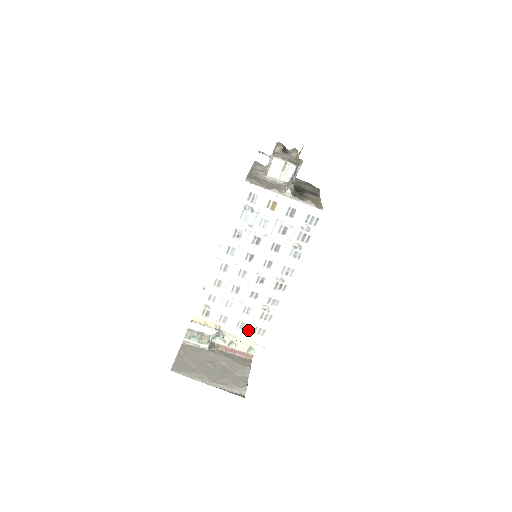
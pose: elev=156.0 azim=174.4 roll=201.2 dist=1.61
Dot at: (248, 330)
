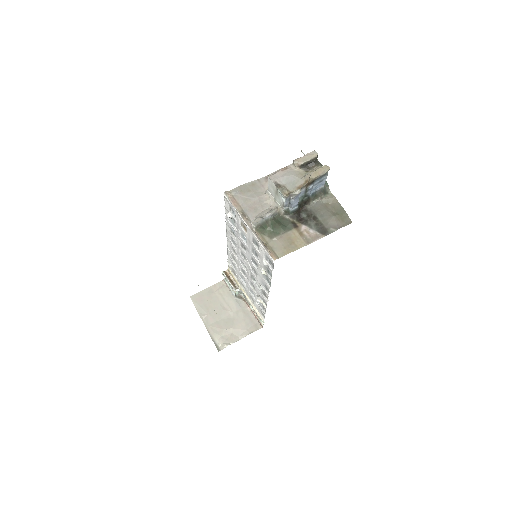
Dot at: (256, 306)
